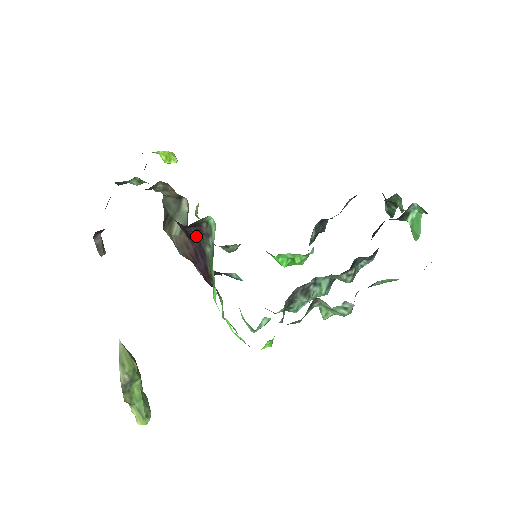
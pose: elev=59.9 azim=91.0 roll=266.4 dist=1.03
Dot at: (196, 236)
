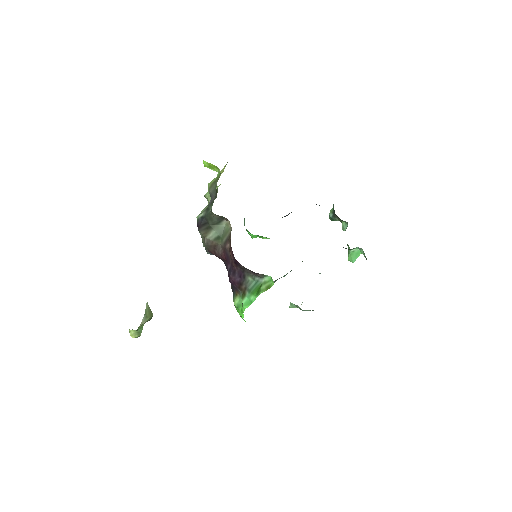
Dot at: (244, 268)
